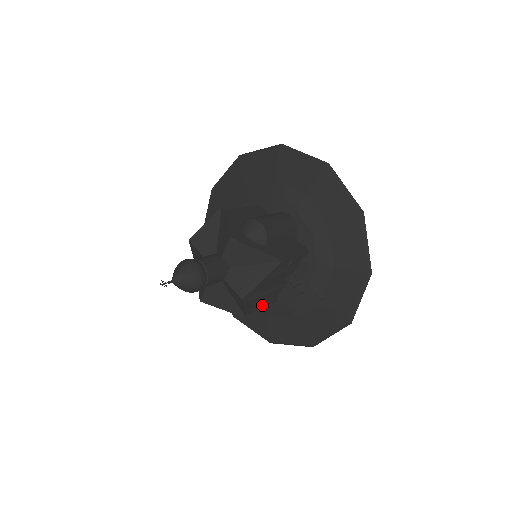
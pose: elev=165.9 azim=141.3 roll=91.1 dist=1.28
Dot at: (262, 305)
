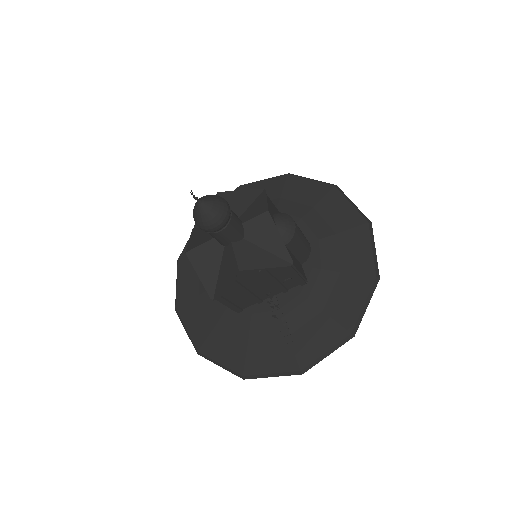
Dot at: (231, 303)
